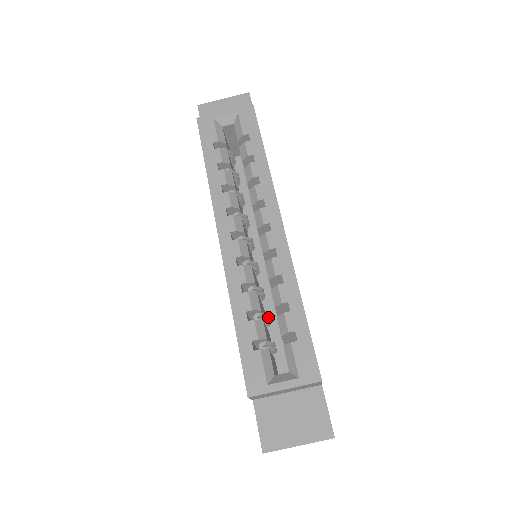
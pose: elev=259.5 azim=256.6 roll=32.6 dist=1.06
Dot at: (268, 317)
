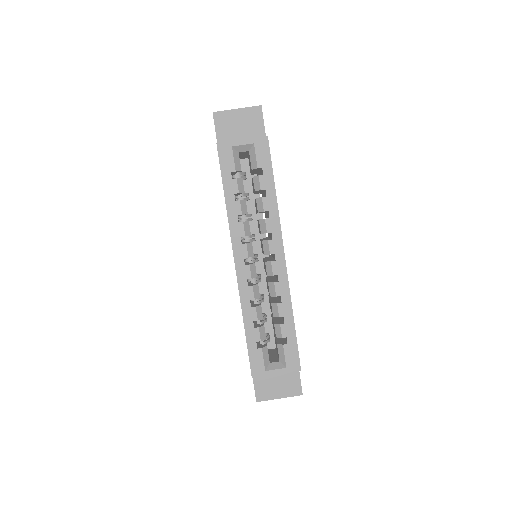
Dot at: occluded
